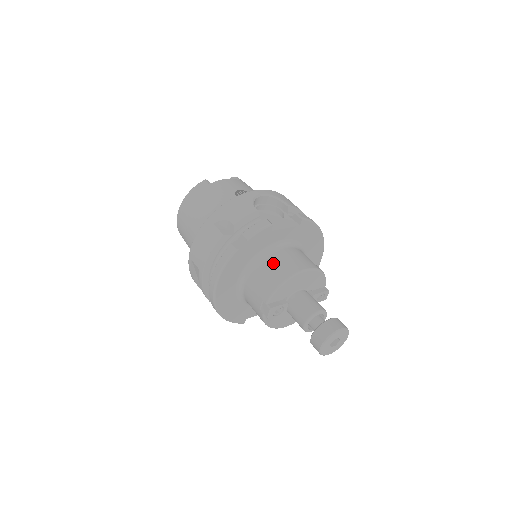
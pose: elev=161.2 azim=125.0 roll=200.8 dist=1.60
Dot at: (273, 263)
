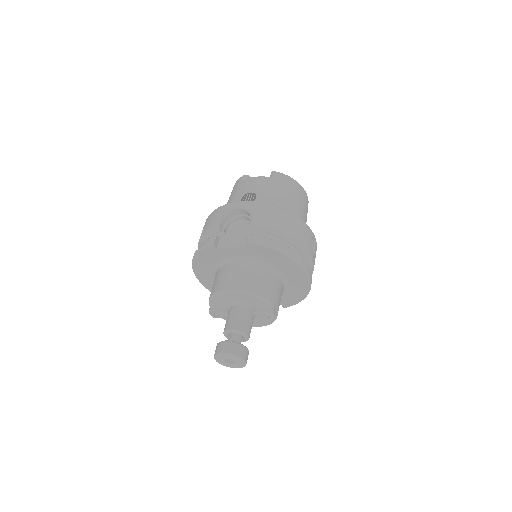
Dot at: (219, 275)
